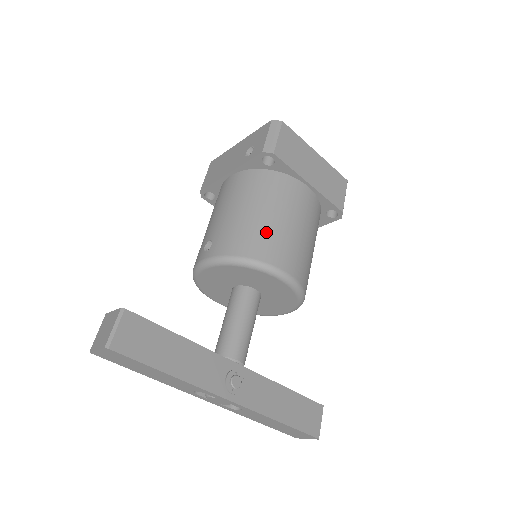
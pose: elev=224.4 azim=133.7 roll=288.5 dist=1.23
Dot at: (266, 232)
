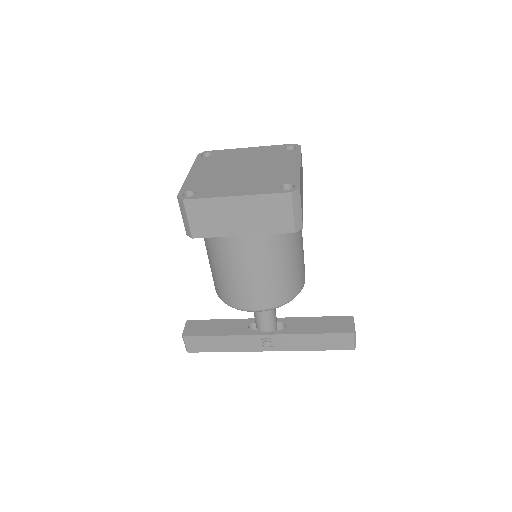
Dot at: (227, 286)
